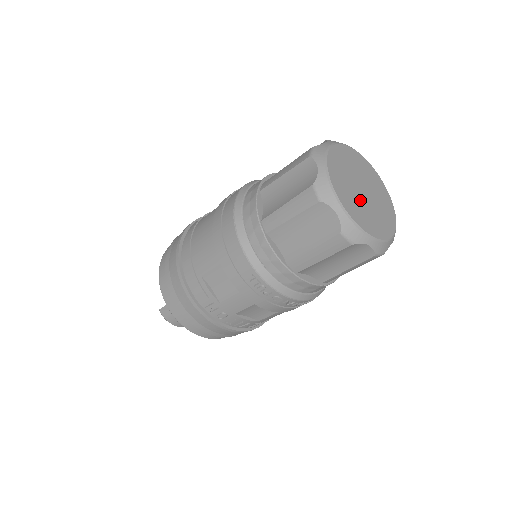
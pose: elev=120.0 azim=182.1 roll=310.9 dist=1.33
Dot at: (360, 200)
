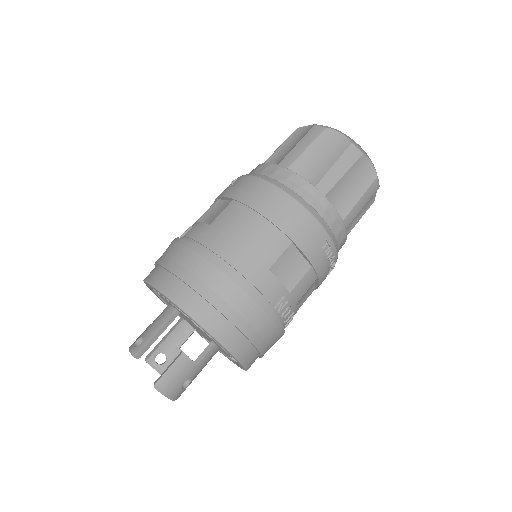
Dot at: occluded
